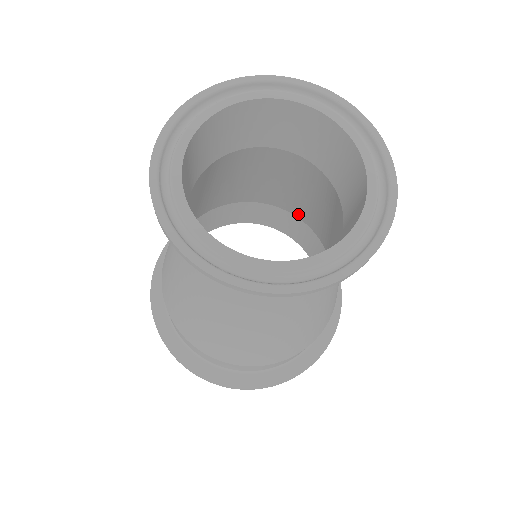
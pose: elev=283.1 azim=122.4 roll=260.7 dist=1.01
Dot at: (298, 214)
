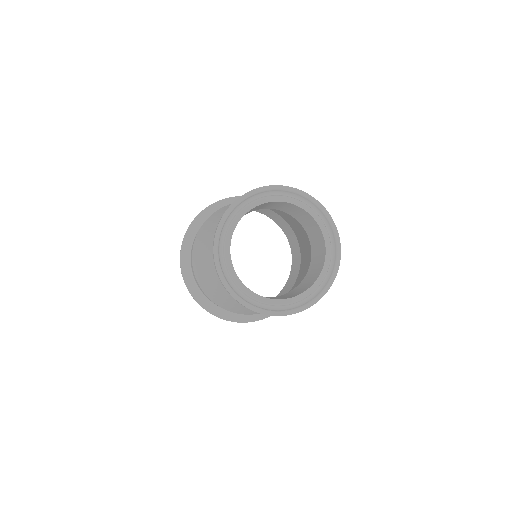
Dot at: occluded
